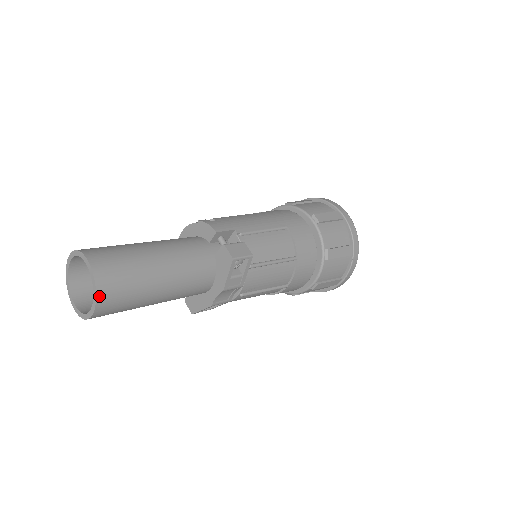
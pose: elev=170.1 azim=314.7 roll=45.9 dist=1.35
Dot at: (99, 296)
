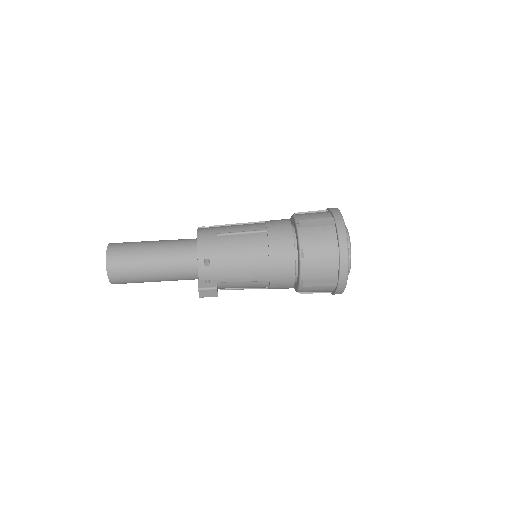
Dot at: occluded
